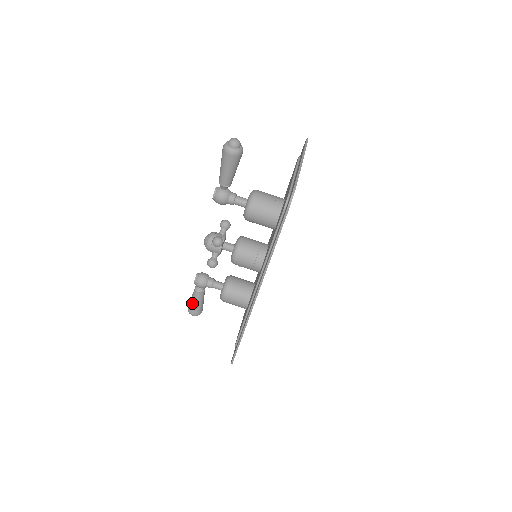
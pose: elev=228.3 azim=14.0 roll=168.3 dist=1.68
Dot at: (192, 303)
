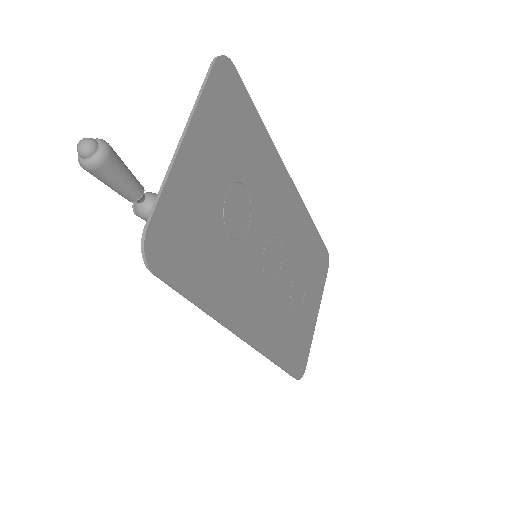
Dot at: occluded
